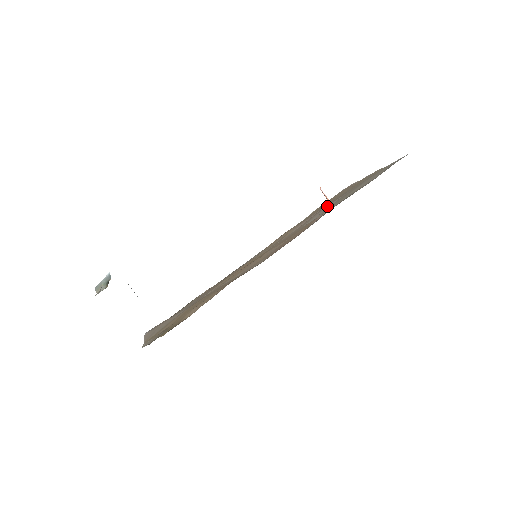
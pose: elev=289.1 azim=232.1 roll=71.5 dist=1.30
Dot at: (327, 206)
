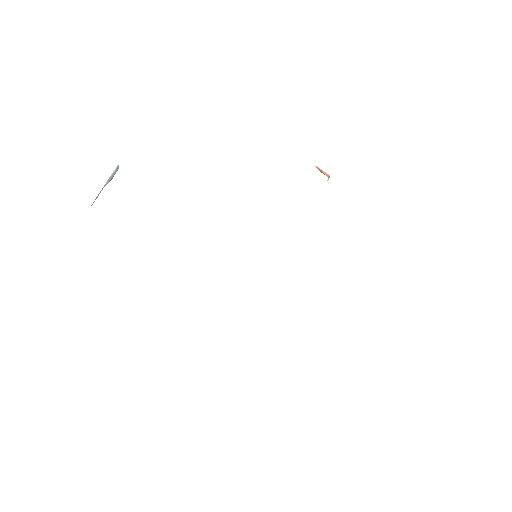
Dot at: occluded
